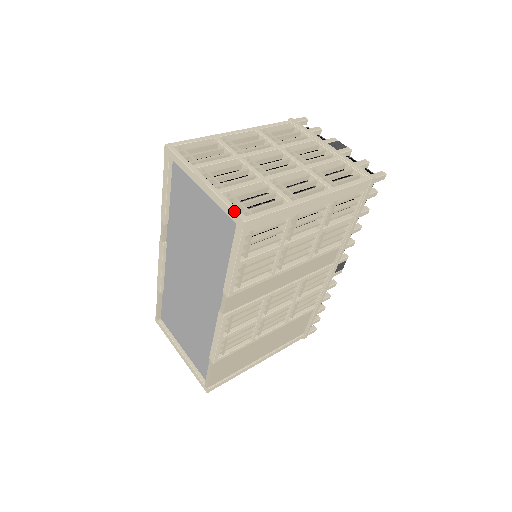
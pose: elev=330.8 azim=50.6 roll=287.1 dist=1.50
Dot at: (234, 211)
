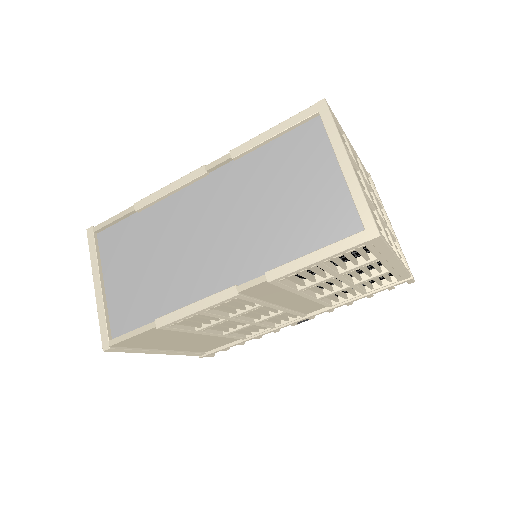
Dot at: occluded
